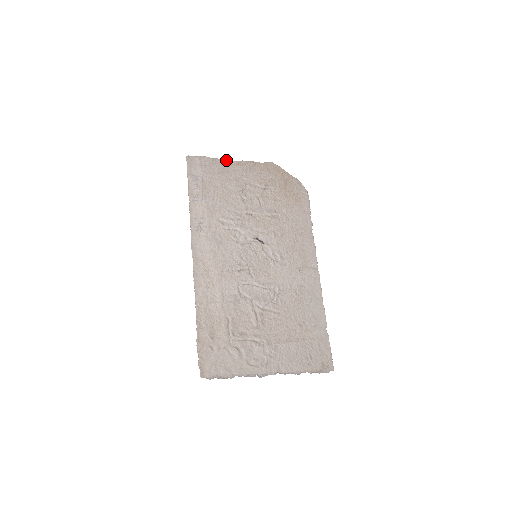
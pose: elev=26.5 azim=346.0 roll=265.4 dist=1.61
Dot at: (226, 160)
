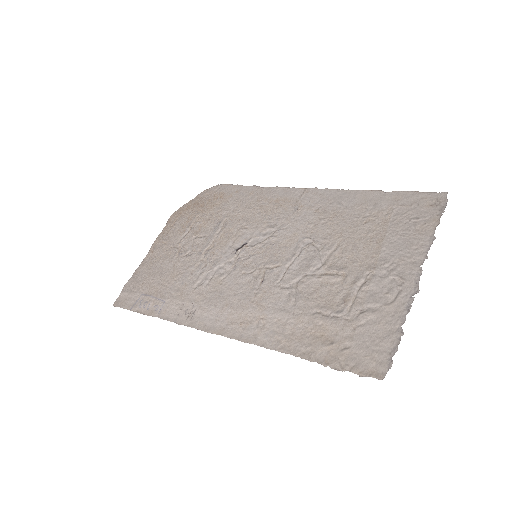
Dot at: (141, 263)
